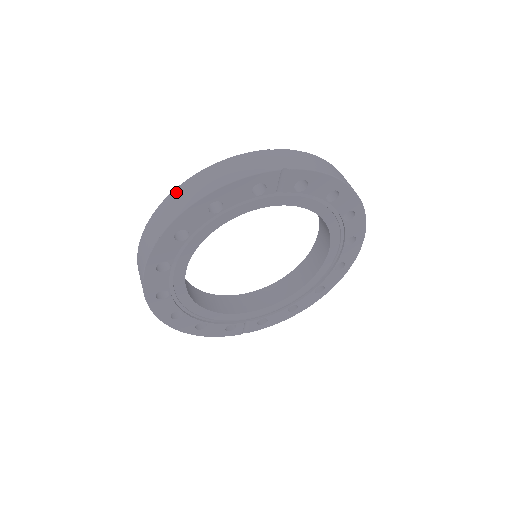
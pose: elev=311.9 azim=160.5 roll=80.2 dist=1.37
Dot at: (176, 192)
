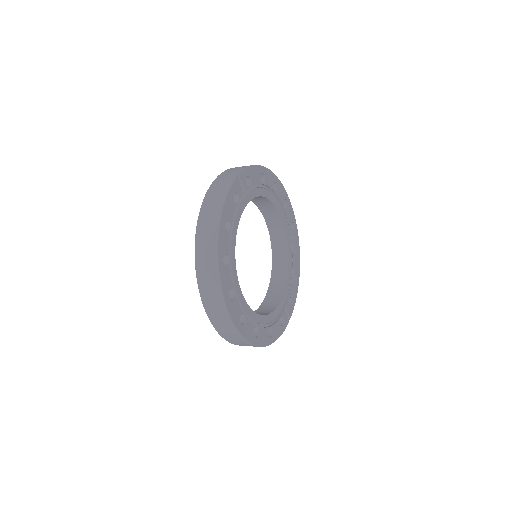
Dot at: (198, 241)
